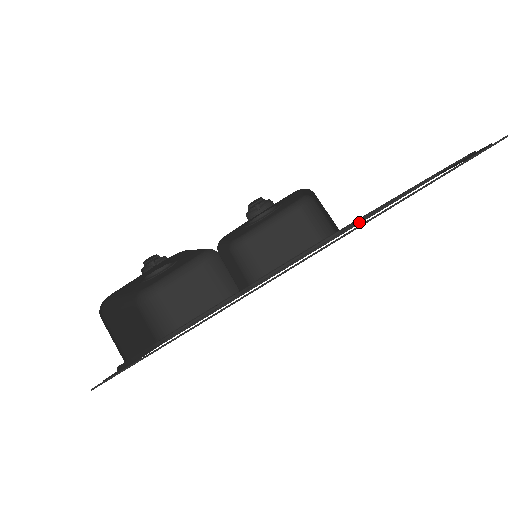
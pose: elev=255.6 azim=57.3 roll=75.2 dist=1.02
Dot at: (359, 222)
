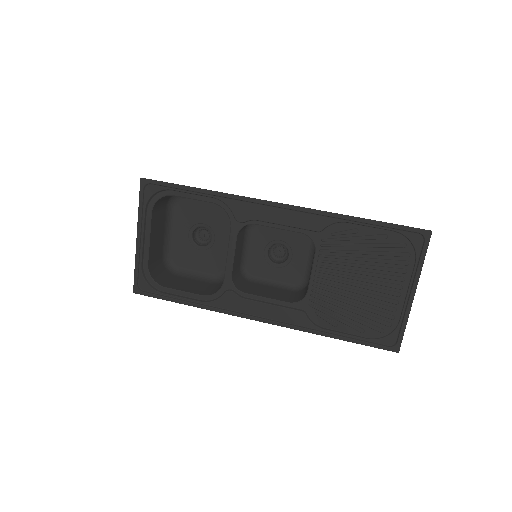
Dot at: (321, 331)
